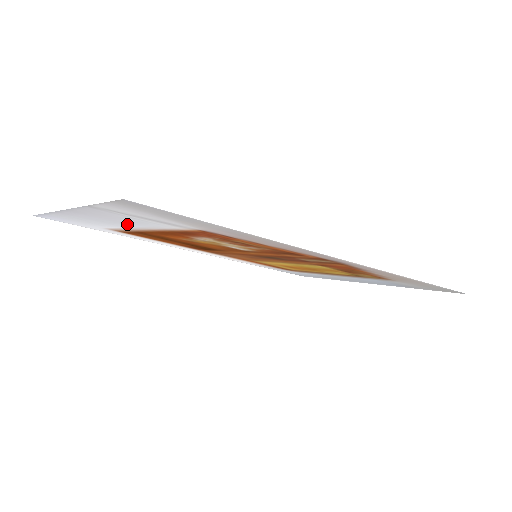
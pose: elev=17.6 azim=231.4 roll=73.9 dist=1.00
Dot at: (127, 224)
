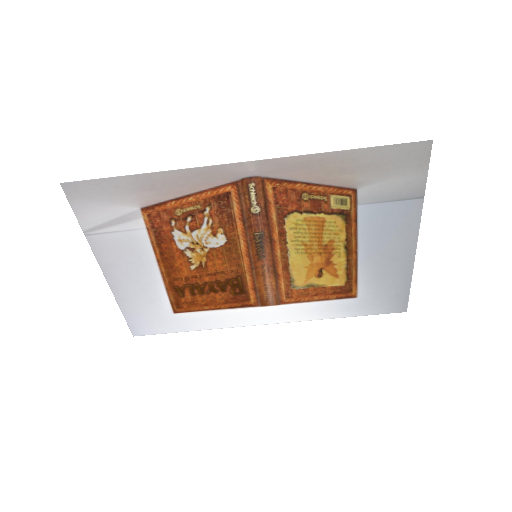
Dot at: (141, 265)
